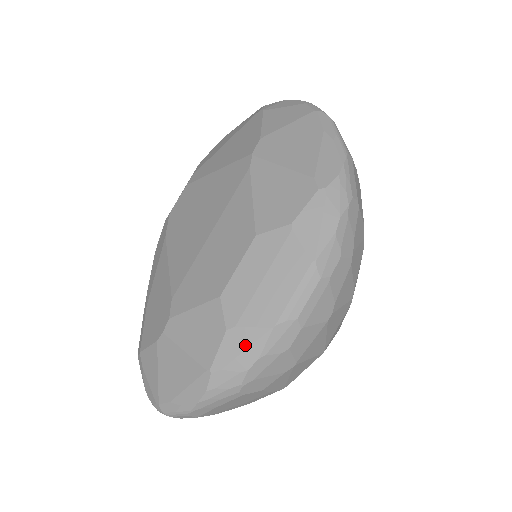
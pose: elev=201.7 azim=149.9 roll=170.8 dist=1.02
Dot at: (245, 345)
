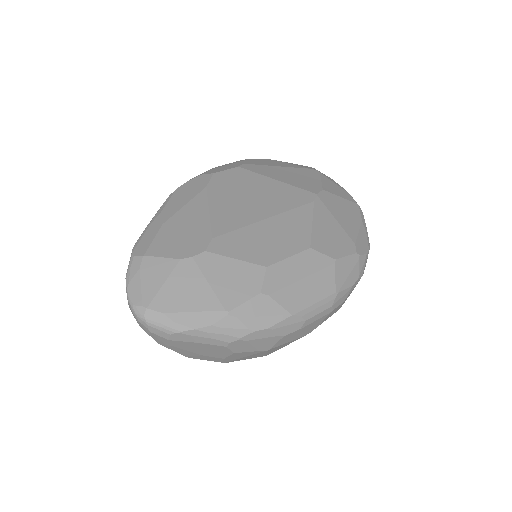
Dot at: (266, 313)
